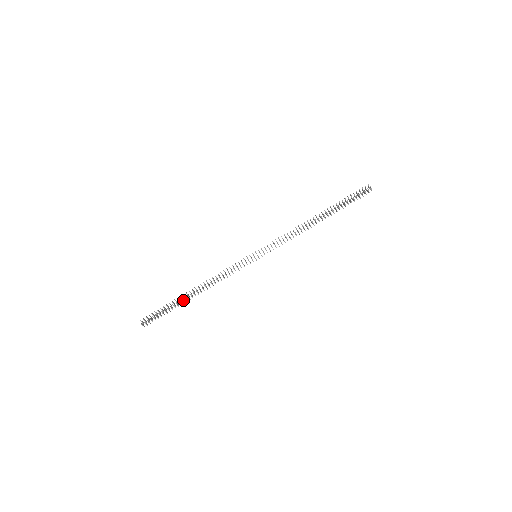
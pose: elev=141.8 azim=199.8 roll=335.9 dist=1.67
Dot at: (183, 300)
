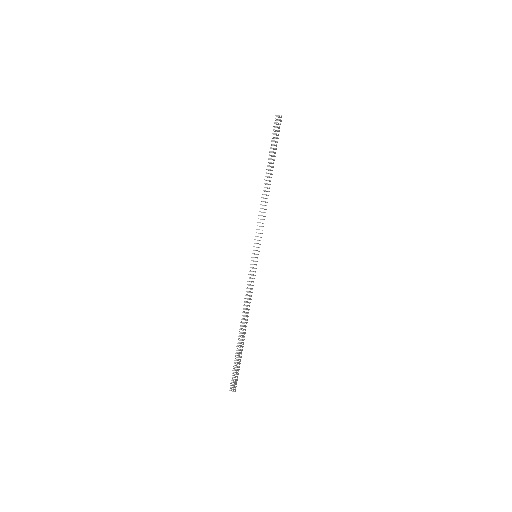
Dot at: (241, 343)
